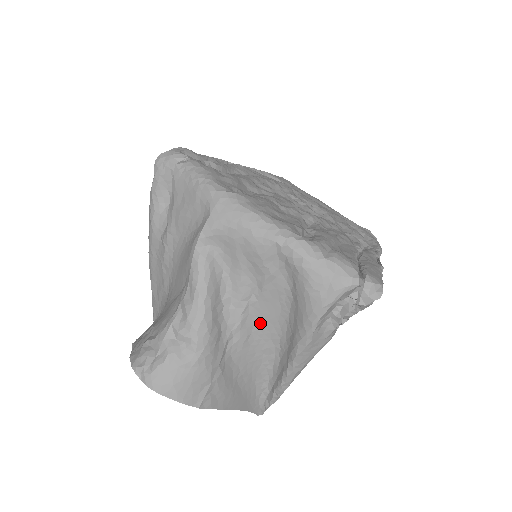
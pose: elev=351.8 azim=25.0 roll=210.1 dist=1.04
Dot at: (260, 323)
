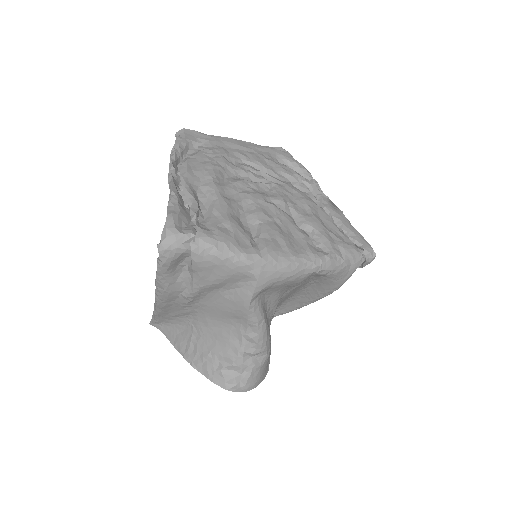
Dot at: occluded
